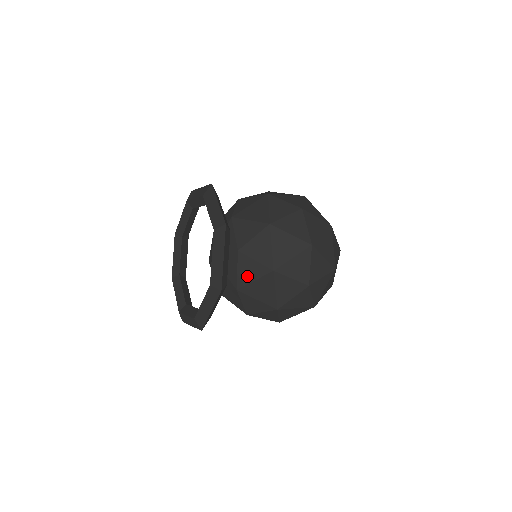
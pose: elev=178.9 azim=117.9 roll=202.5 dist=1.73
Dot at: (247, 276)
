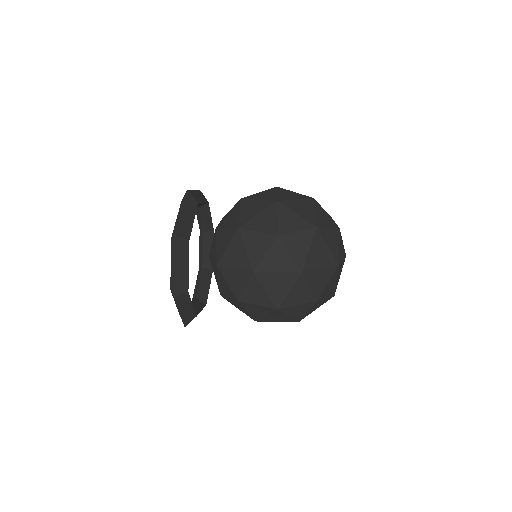
Dot at: (222, 247)
